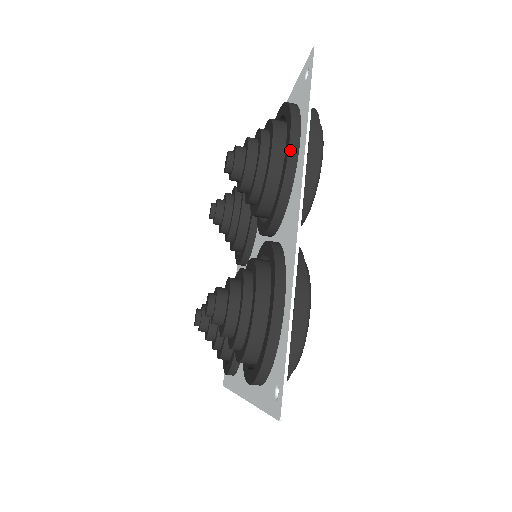
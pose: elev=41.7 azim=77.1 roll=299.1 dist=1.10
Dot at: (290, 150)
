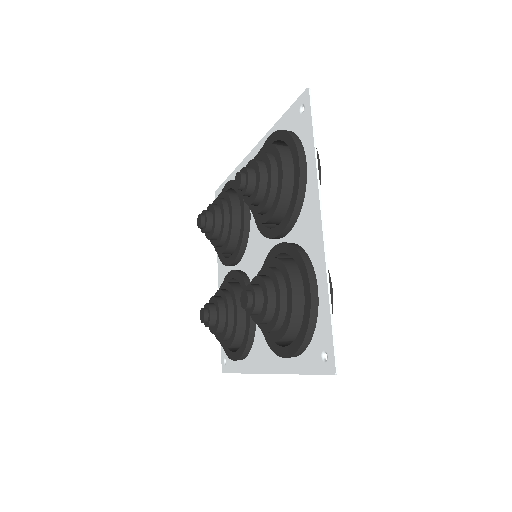
Dot at: (301, 170)
